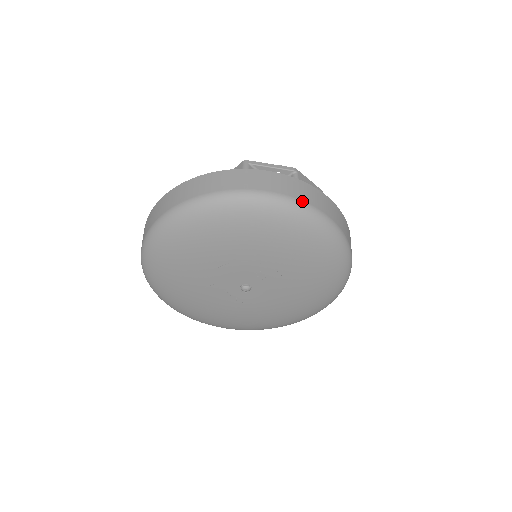
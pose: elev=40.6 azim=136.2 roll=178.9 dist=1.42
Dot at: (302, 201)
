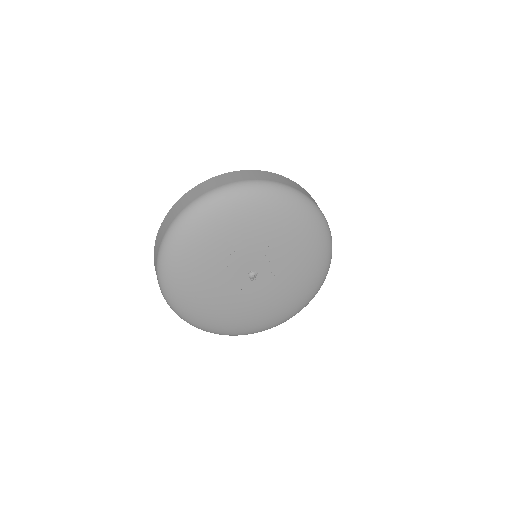
Dot at: (321, 211)
